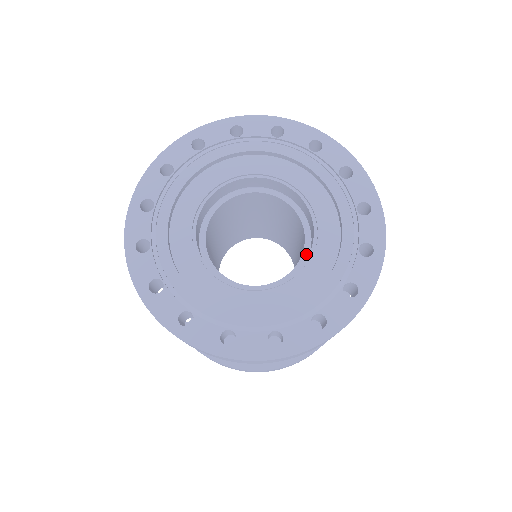
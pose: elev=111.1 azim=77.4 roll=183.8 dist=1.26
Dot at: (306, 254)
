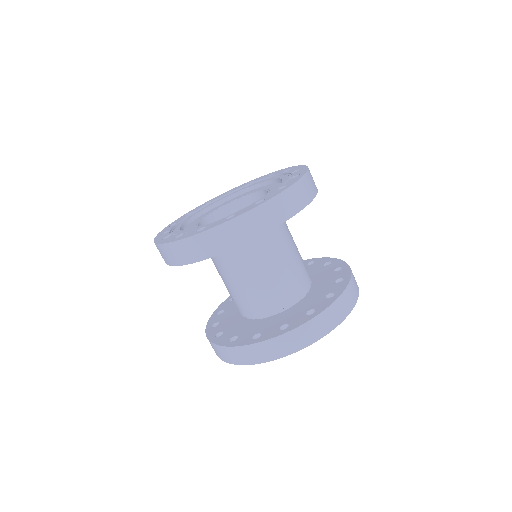
Dot at: occluded
